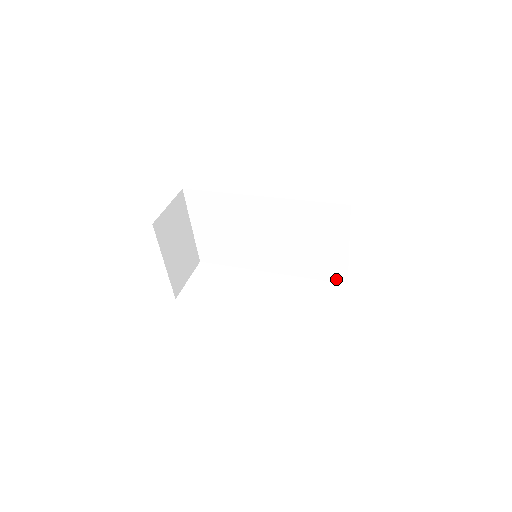
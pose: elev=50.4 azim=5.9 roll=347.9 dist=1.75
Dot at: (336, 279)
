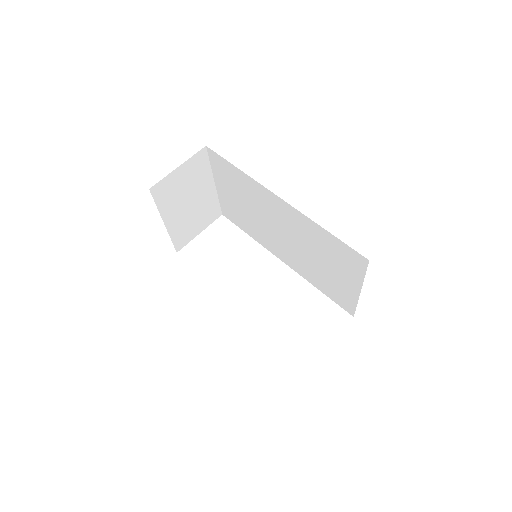
Dot at: (343, 306)
